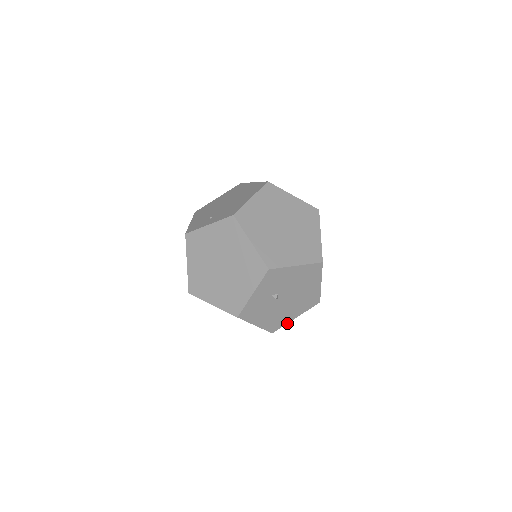
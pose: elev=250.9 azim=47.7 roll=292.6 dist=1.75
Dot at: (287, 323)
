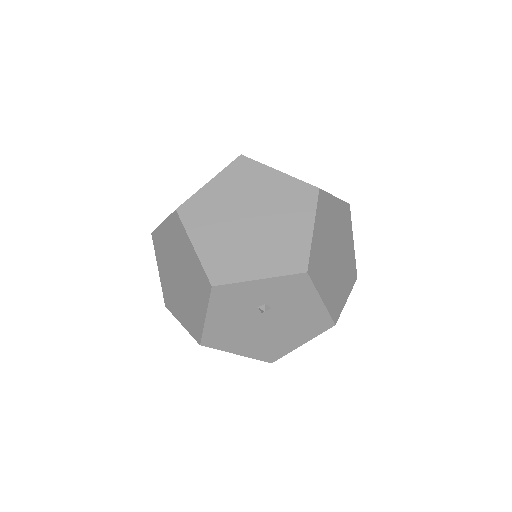
Dot at: (224, 350)
